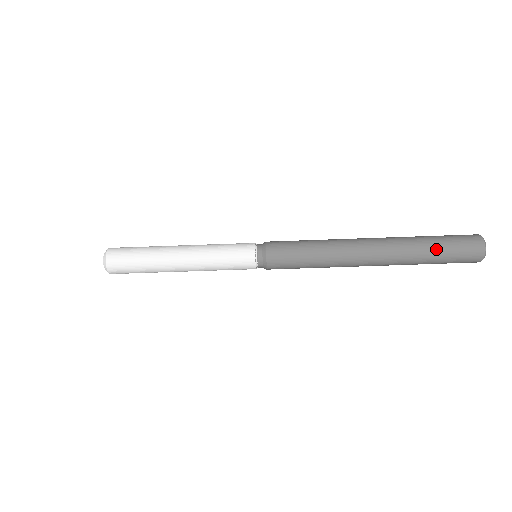
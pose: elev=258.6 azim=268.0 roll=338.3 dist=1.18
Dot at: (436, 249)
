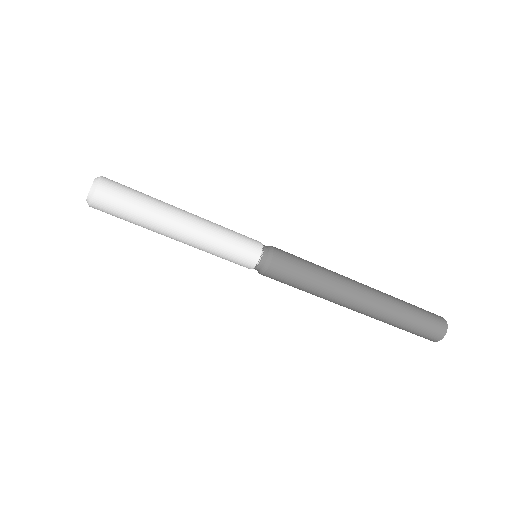
Dot at: (404, 328)
